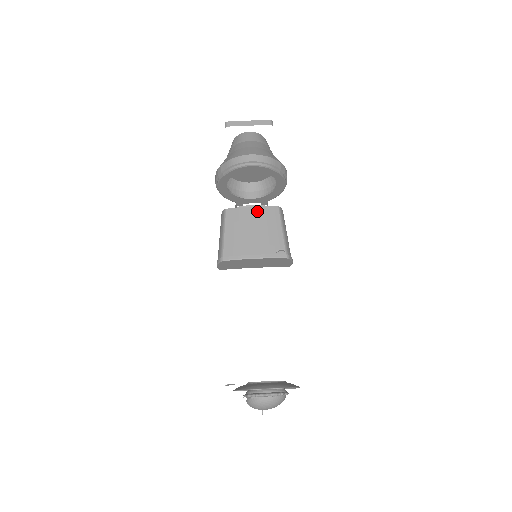
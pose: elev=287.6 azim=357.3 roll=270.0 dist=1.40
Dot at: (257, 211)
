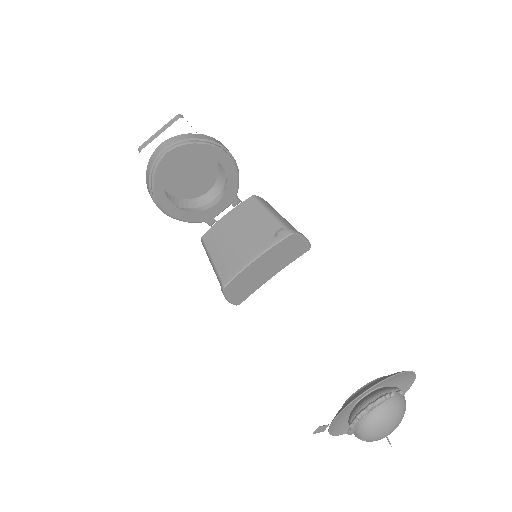
Dot at: (233, 215)
